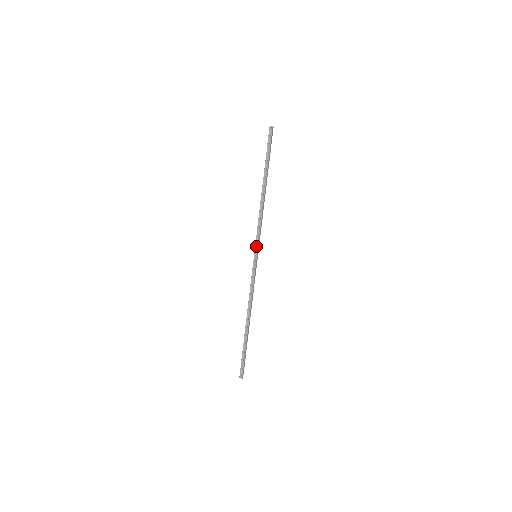
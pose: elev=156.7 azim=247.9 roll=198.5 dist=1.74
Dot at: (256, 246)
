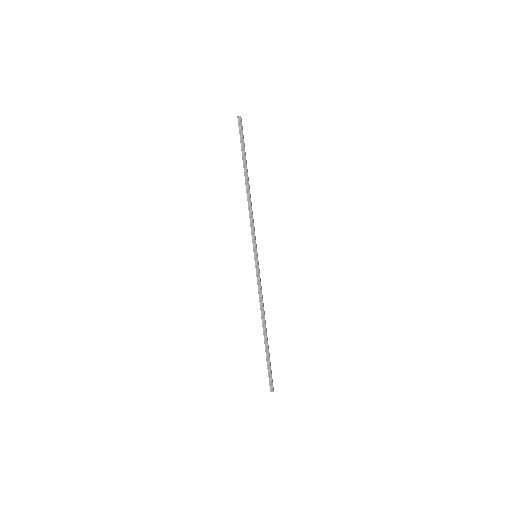
Dot at: (254, 245)
